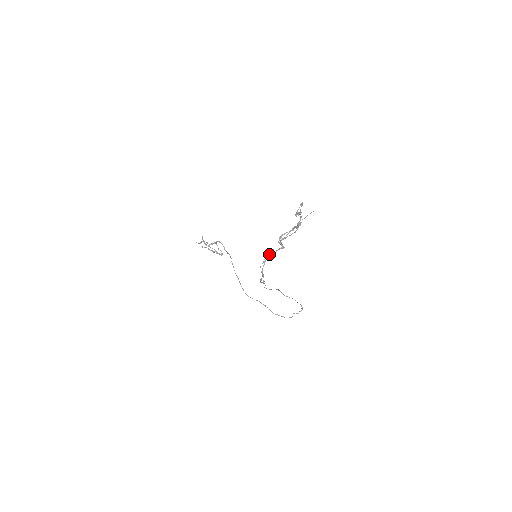
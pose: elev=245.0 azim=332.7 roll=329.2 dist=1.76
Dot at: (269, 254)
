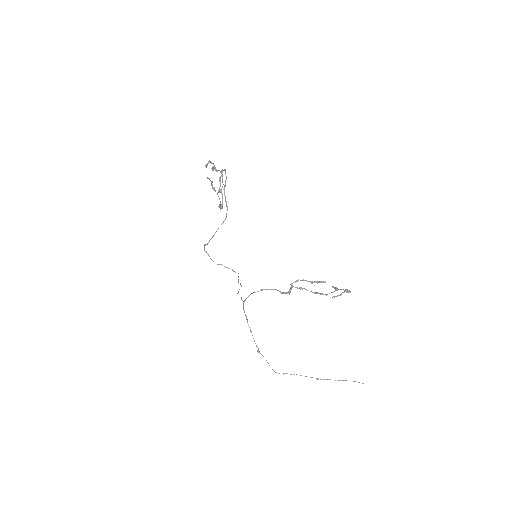
Dot at: occluded
